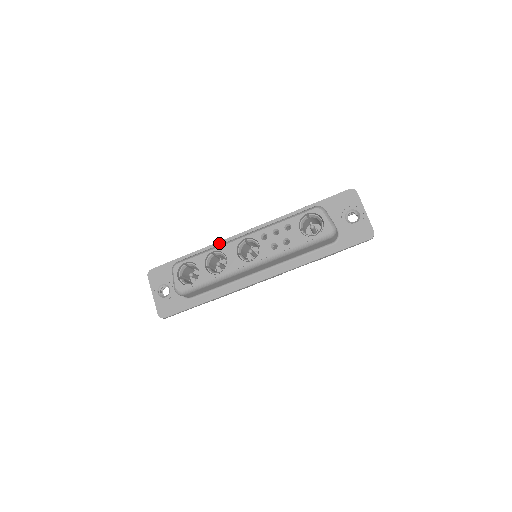
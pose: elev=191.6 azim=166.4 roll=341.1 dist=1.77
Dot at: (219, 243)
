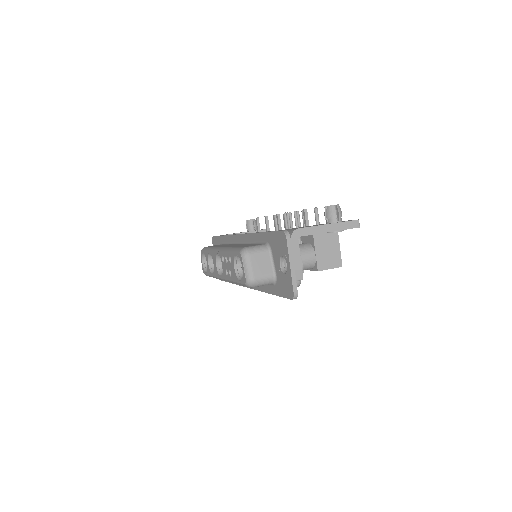
Dot at: (231, 236)
